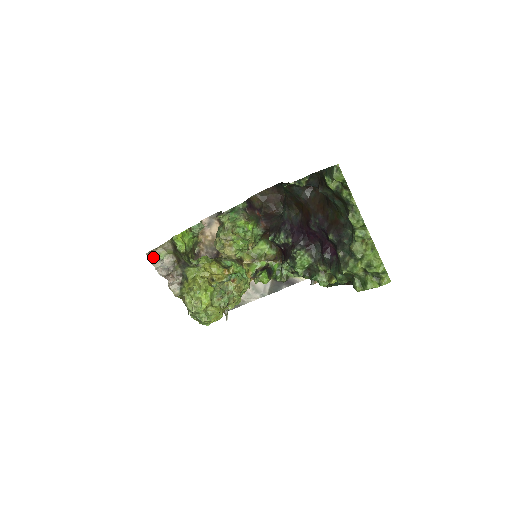
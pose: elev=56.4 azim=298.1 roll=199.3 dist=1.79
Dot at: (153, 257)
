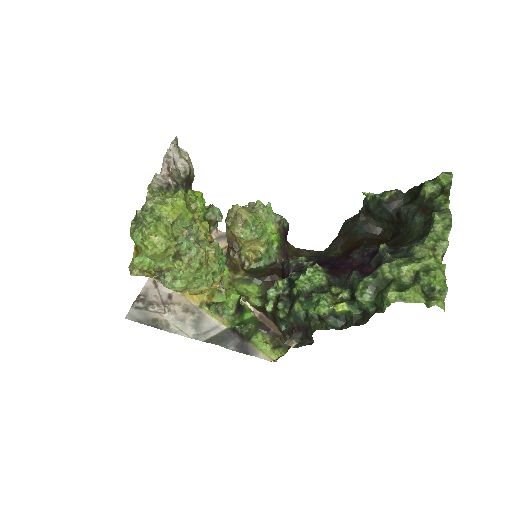
Dot at: occluded
